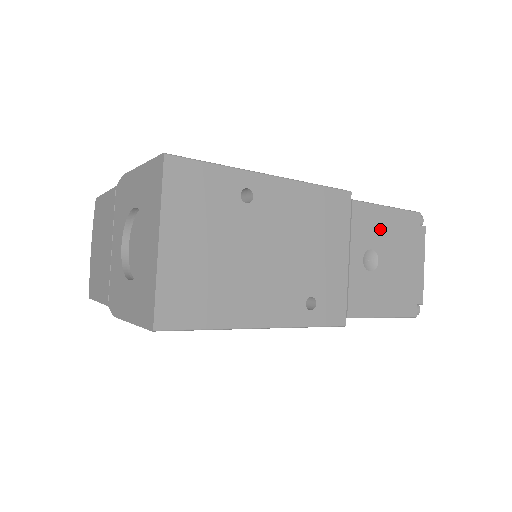
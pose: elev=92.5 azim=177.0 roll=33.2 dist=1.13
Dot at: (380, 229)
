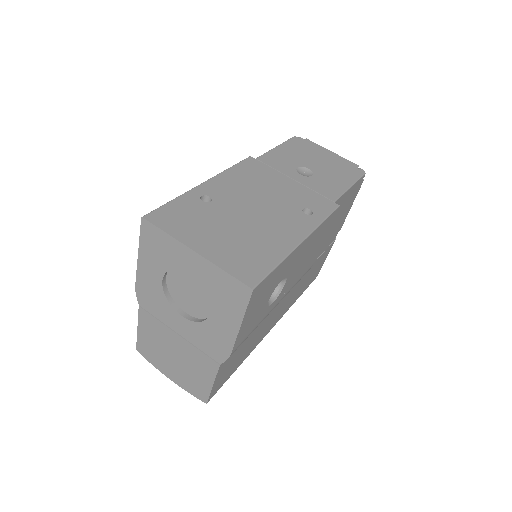
Dot at: (288, 157)
